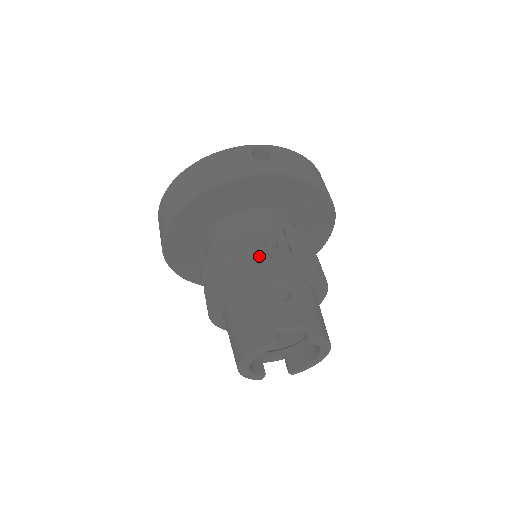
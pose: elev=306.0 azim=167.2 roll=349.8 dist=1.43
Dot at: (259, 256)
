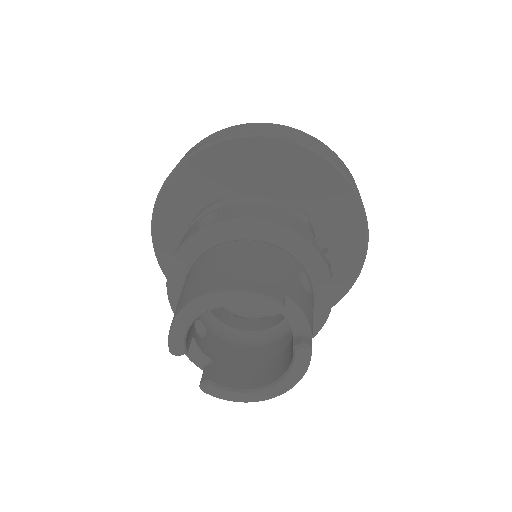
Dot at: (309, 232)
